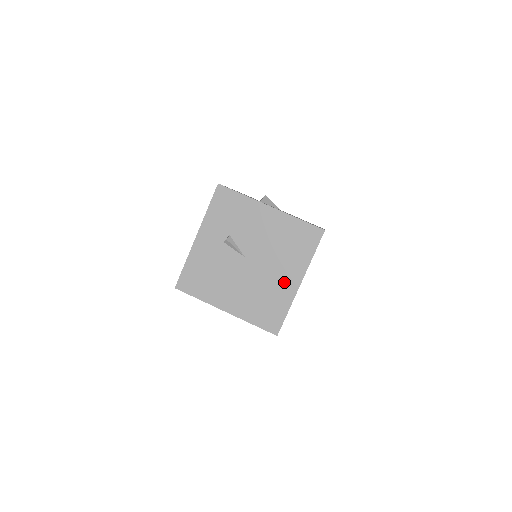
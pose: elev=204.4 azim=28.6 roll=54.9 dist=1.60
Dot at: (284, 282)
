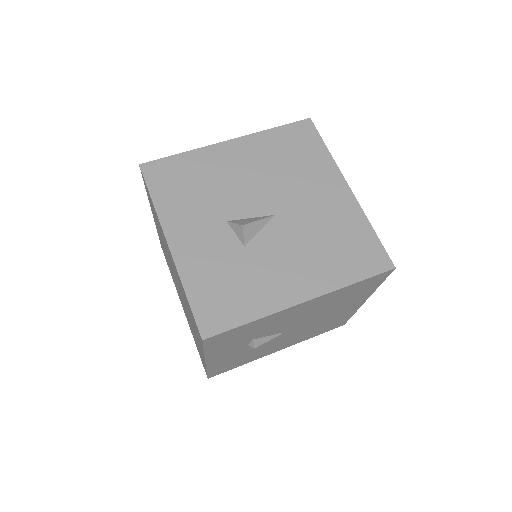
Dot at: (343, 312)
